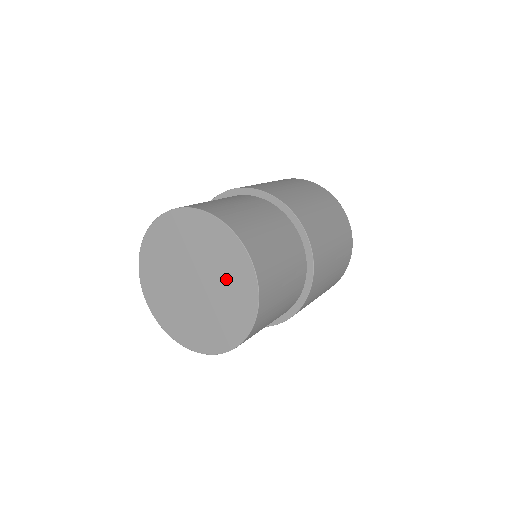
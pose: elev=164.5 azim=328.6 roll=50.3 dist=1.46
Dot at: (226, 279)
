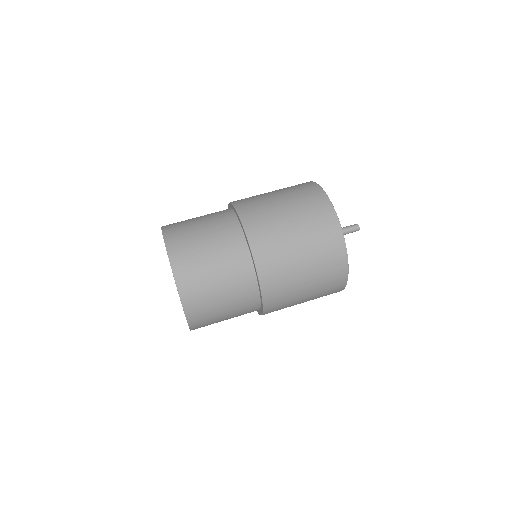
Dot at: occluded
